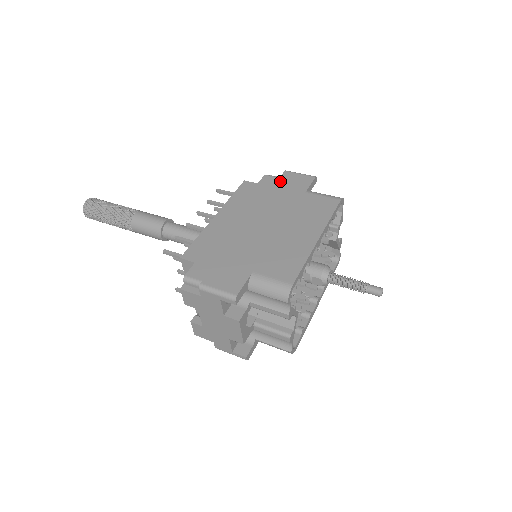
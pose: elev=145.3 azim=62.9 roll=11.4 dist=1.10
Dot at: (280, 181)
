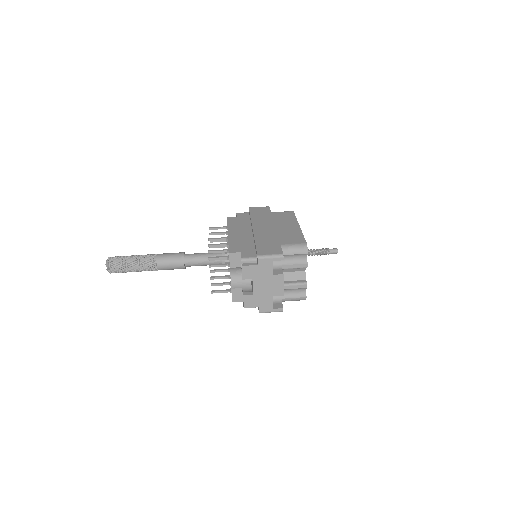
Dot at: (251, 212)
